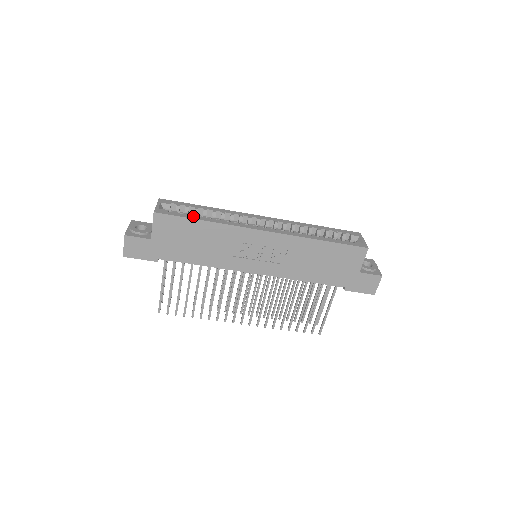
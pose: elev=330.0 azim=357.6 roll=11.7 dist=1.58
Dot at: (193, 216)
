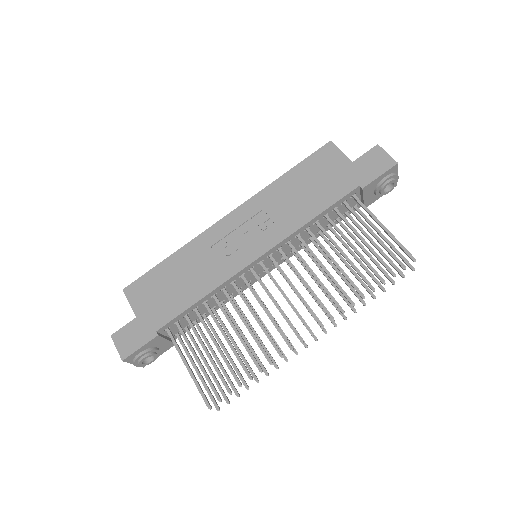
Dot at: occluded
